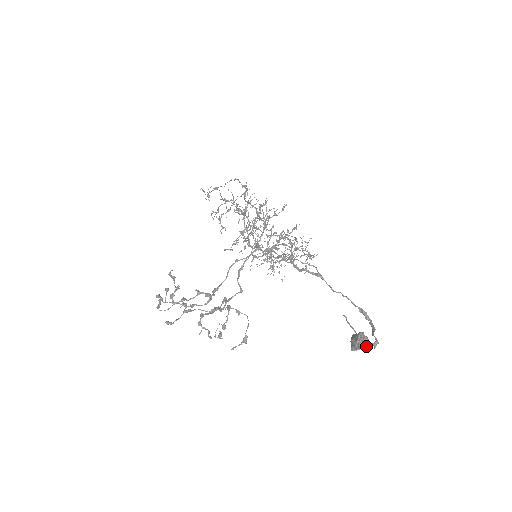
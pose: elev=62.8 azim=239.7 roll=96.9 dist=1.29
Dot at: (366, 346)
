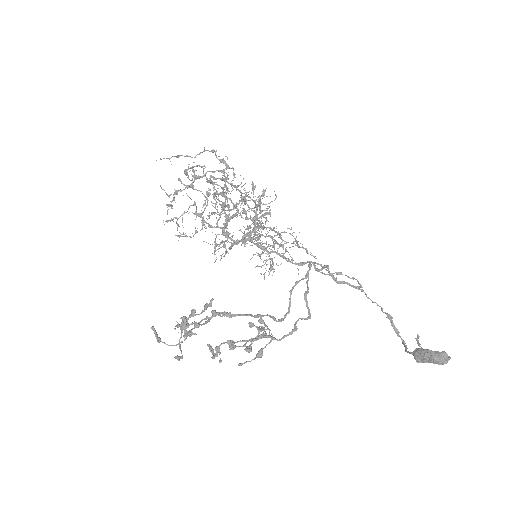
Dot at: (447, 362)
